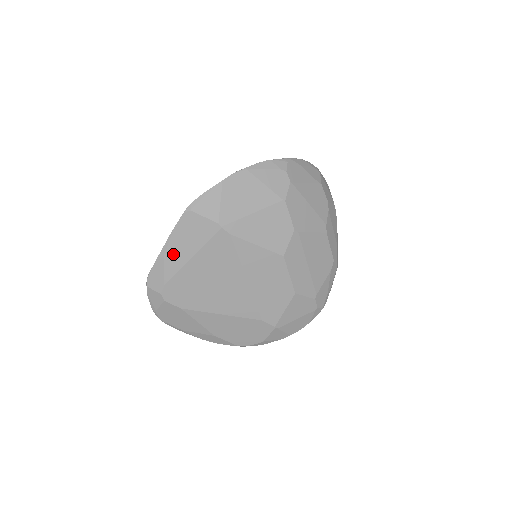
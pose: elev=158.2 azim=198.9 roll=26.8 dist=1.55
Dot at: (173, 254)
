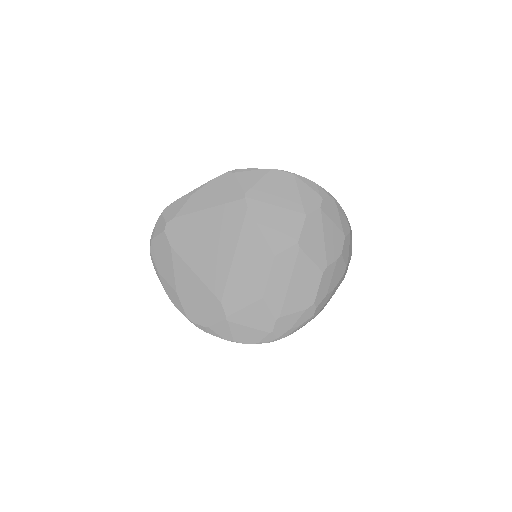
Dot at: (198, 198)
